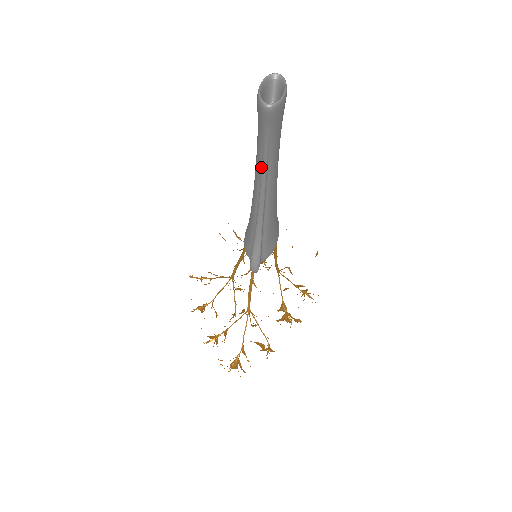
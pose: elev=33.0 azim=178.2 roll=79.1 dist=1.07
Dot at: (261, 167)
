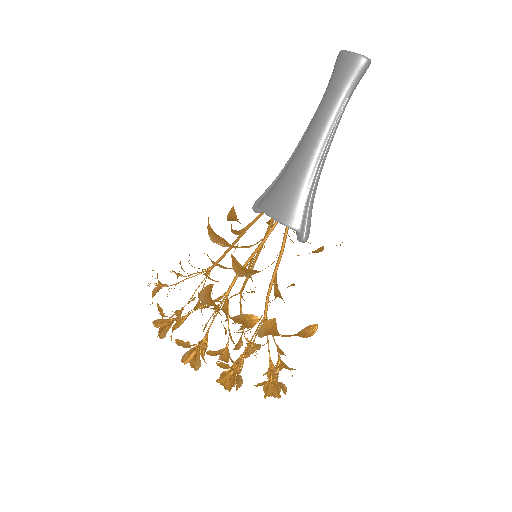
Dot at: (335, 122)
